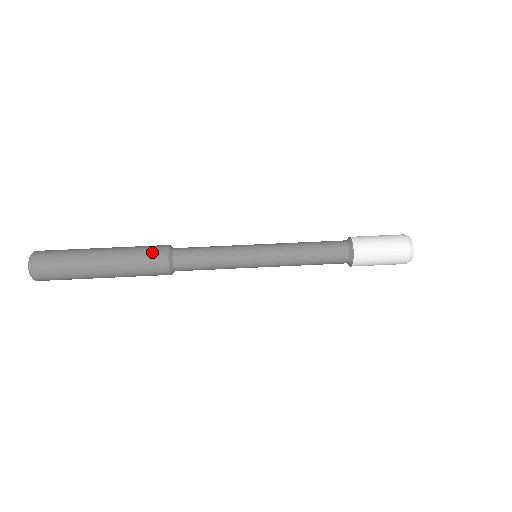
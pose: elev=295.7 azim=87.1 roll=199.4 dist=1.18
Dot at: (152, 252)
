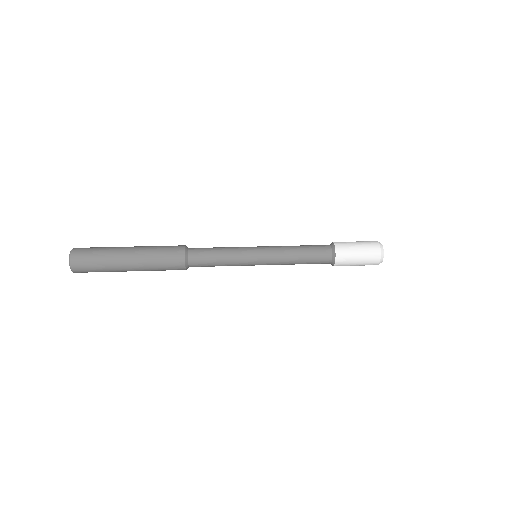
Dot at: (173, 246)
